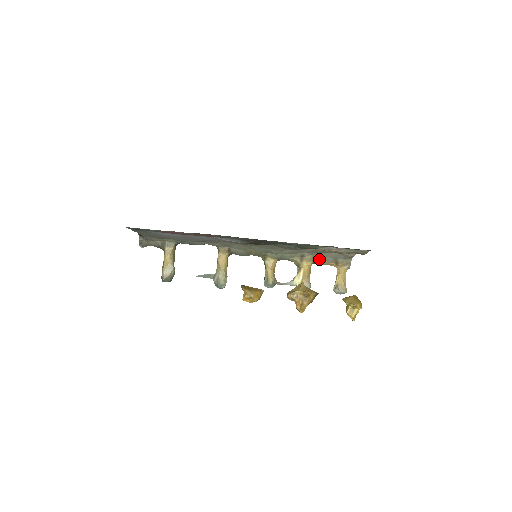
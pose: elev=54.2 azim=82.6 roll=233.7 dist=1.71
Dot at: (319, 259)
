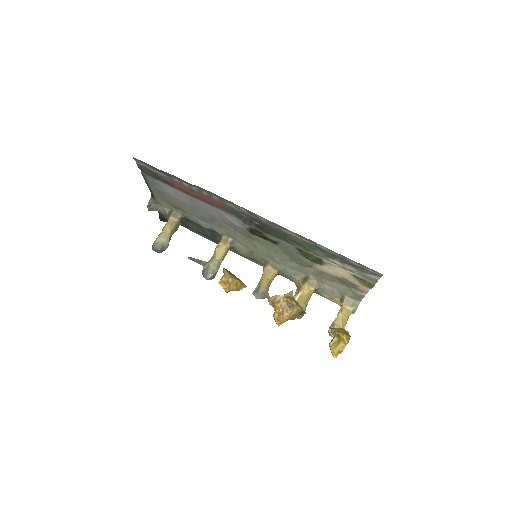
Dot at: (324, 288)
